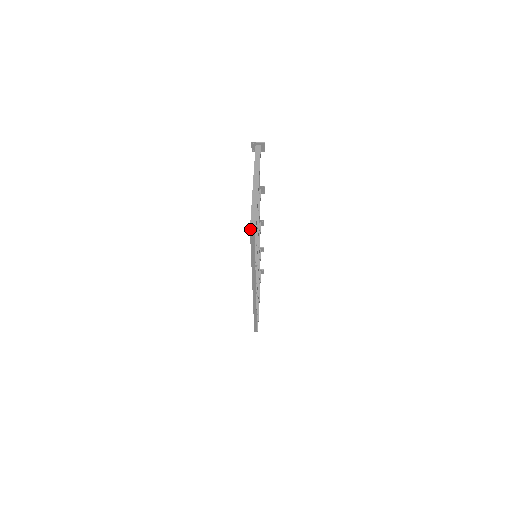
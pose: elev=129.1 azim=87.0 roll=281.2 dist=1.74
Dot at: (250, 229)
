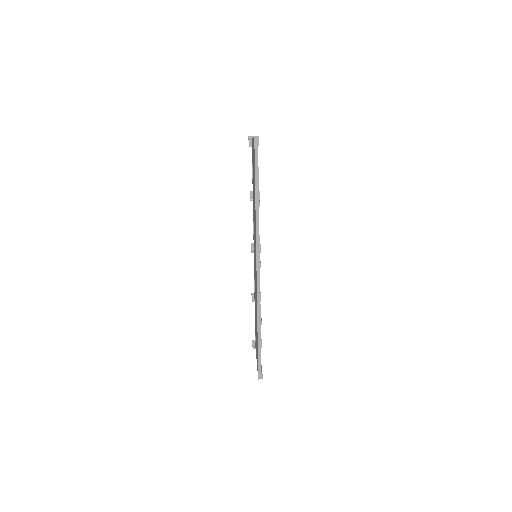
Dot at: (254, 137)
